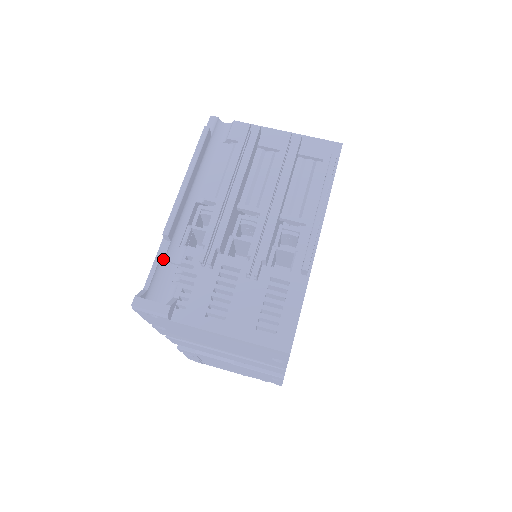
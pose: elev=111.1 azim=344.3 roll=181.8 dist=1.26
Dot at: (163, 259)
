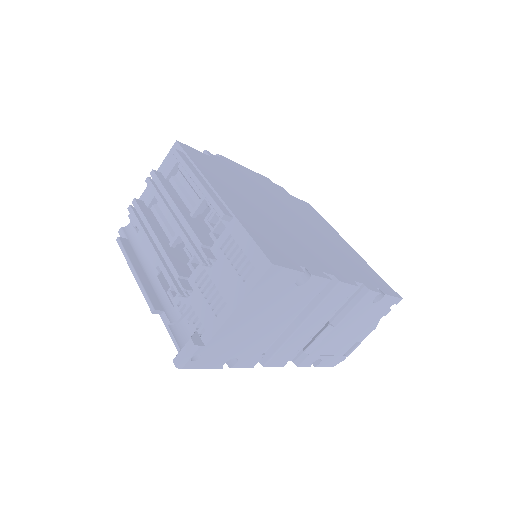
Dot at: (173, 325)
